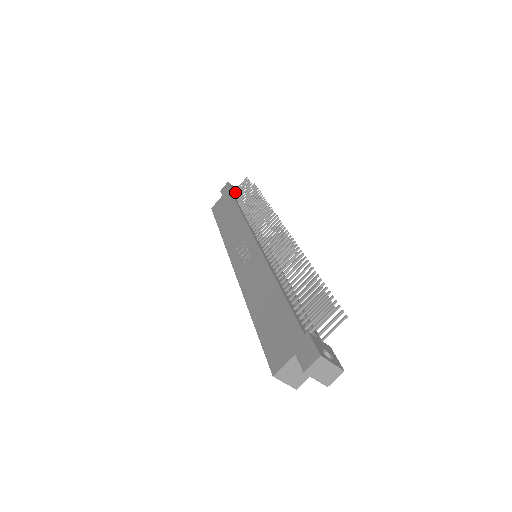
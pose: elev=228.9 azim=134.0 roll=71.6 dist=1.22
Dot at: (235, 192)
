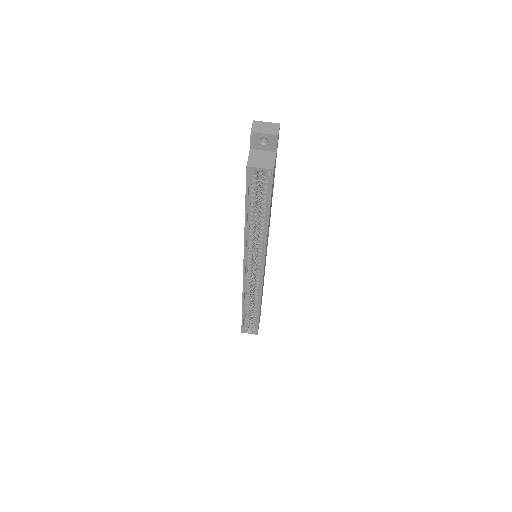
Dot at: occluded
